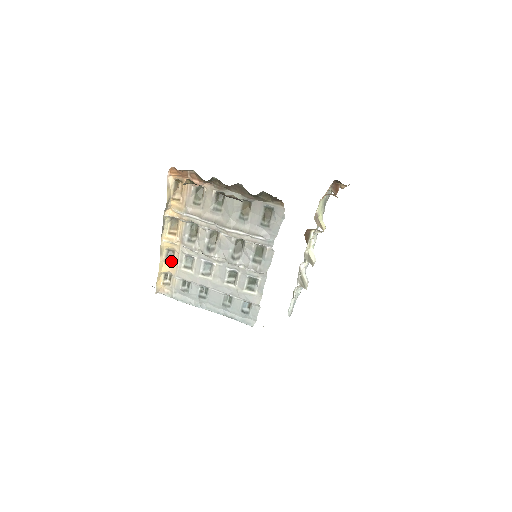
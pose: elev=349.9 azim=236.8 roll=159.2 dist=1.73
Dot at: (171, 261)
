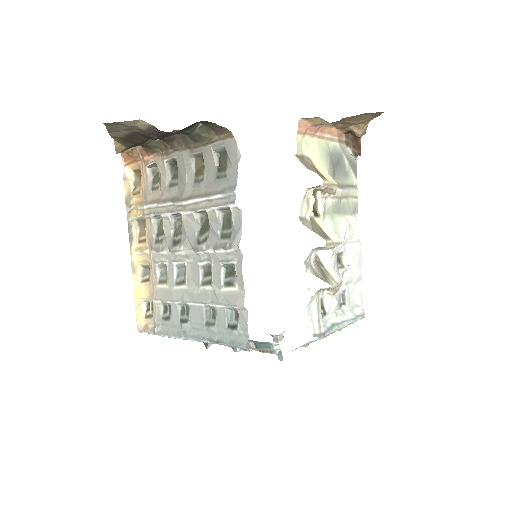
Dot at: (148, 281)
